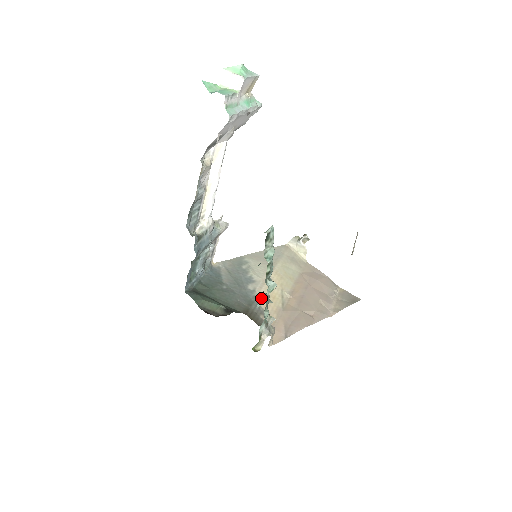
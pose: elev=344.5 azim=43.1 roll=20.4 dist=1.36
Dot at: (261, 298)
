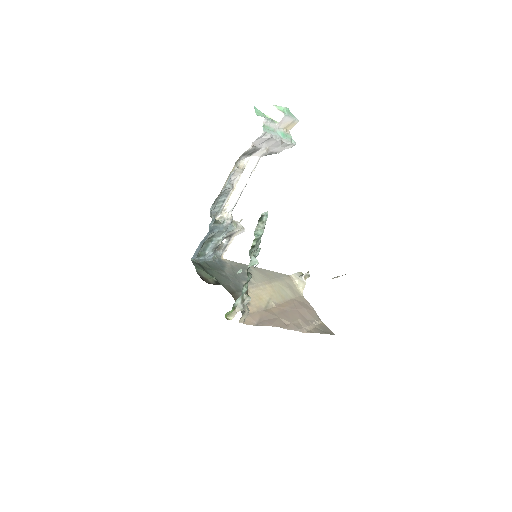
Dot at: (249, 293)
